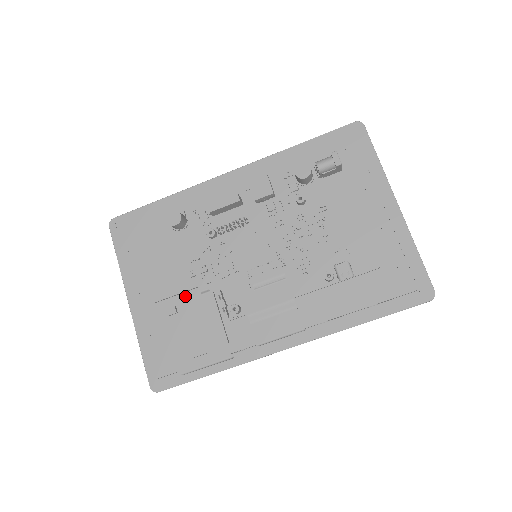
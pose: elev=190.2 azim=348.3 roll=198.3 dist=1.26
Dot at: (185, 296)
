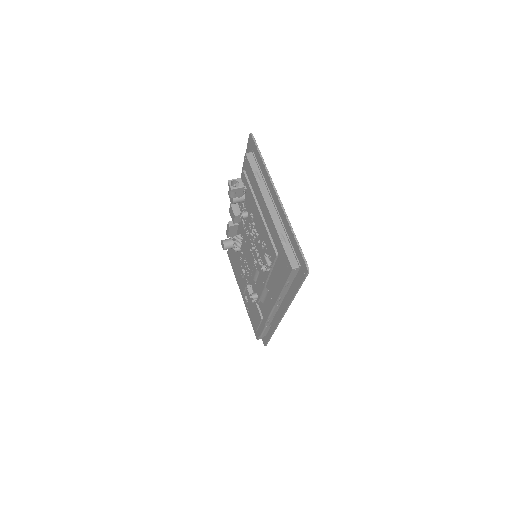
Dot at: occluded
